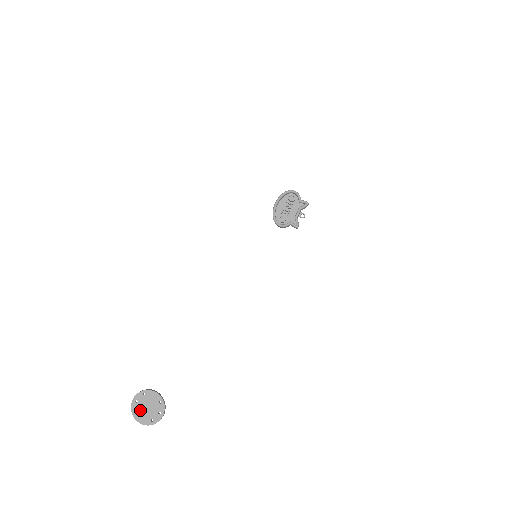
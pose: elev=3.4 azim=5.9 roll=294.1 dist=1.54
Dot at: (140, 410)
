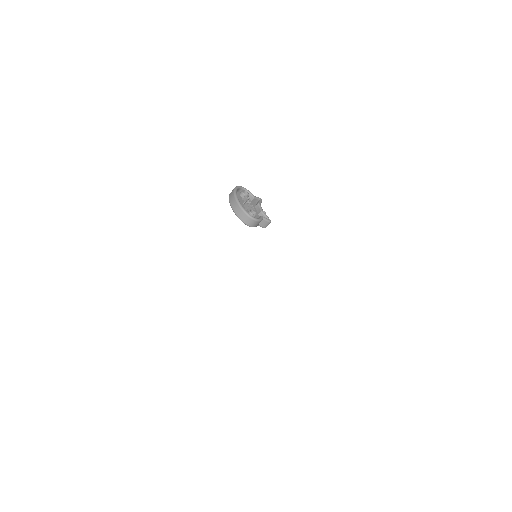
Dot at: out of frame
